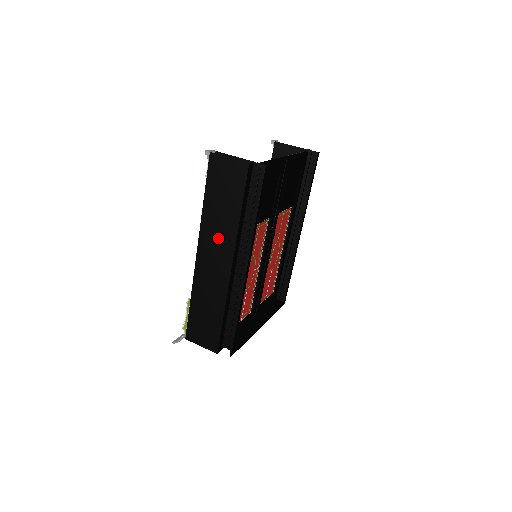
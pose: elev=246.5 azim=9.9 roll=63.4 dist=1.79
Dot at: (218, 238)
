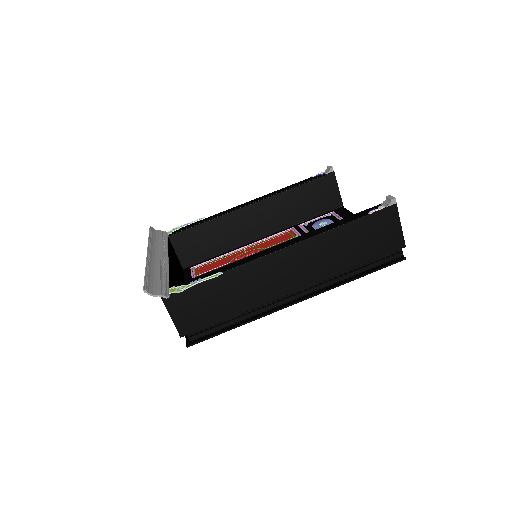
Dot at: (315, 261)
